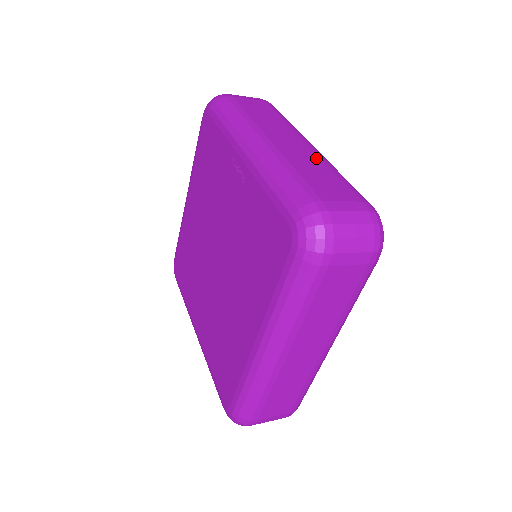
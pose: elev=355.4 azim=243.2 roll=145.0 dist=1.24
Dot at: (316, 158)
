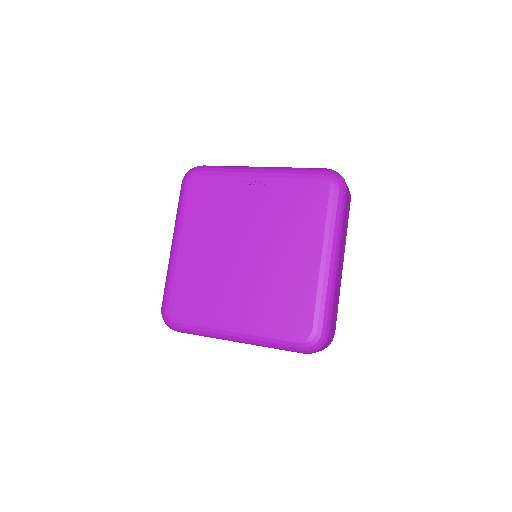
Dot at: occluded
